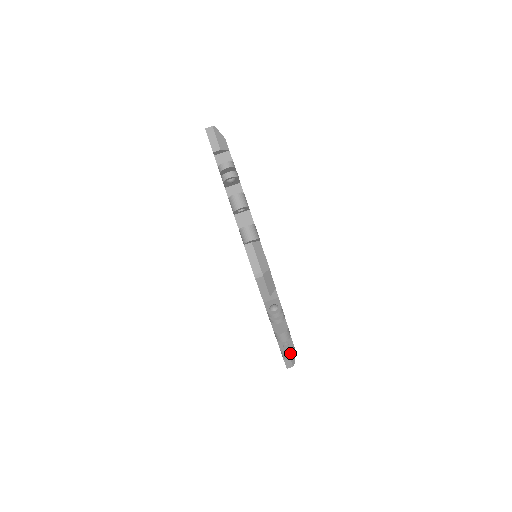
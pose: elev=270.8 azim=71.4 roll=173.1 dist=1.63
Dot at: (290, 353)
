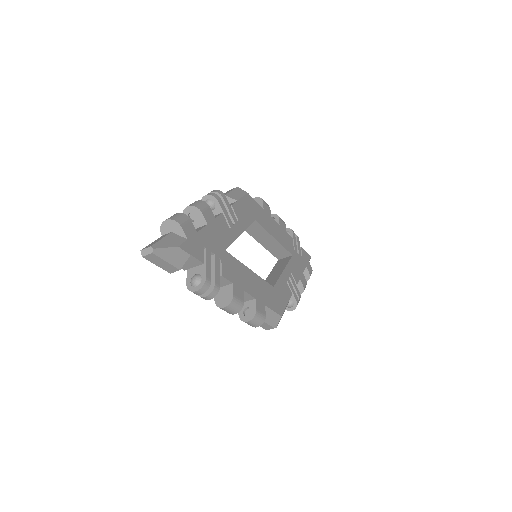
Dot at: (307, 280)
